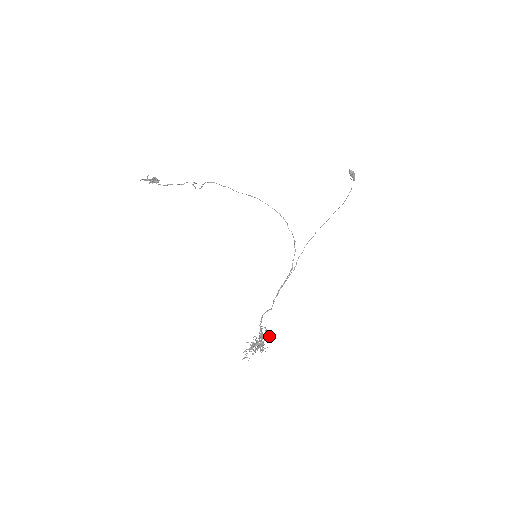
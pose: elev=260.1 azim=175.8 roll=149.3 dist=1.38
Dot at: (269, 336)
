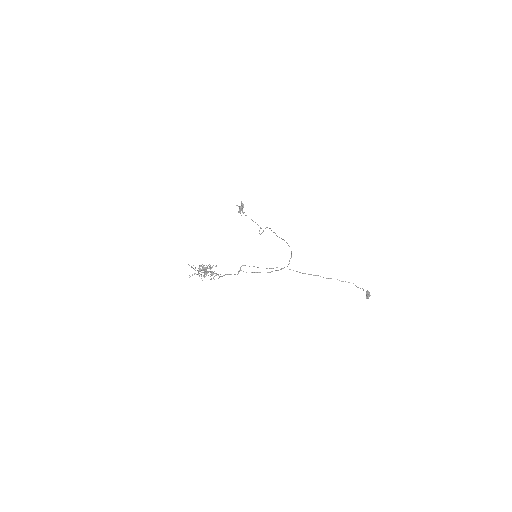
Dot at: occluded
